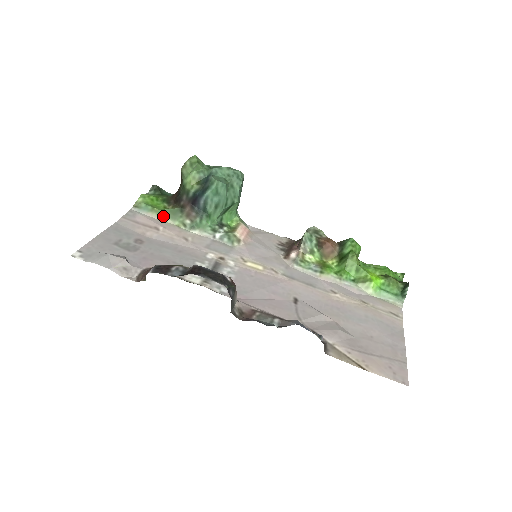
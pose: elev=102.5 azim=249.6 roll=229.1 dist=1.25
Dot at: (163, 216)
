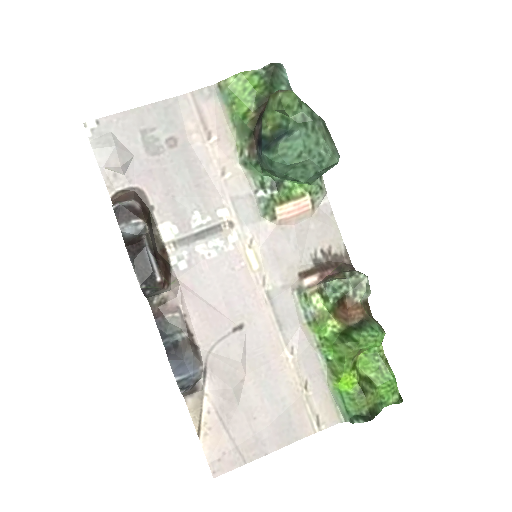
Dot at: (233, 122)
